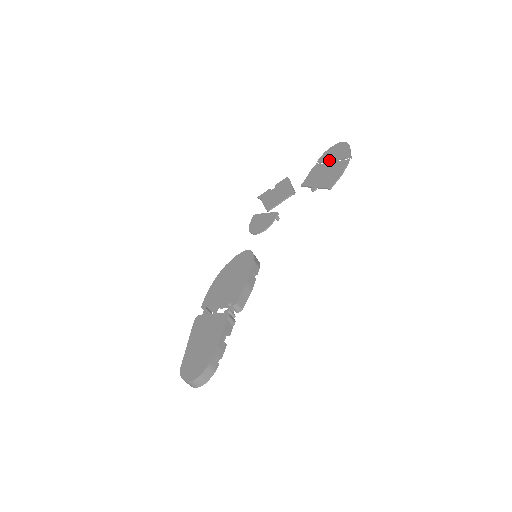
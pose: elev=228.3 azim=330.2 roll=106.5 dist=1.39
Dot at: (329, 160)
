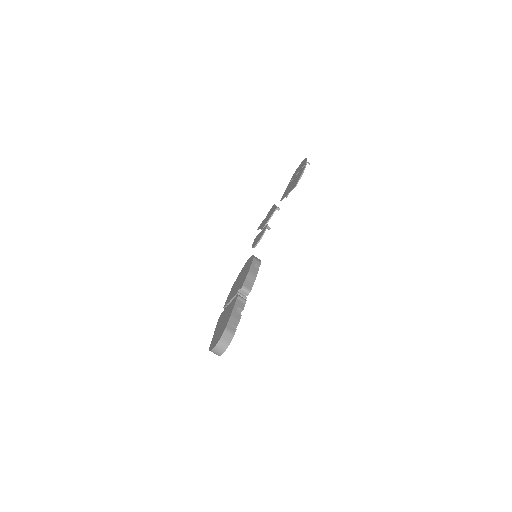
Dot at: (295, 175)
